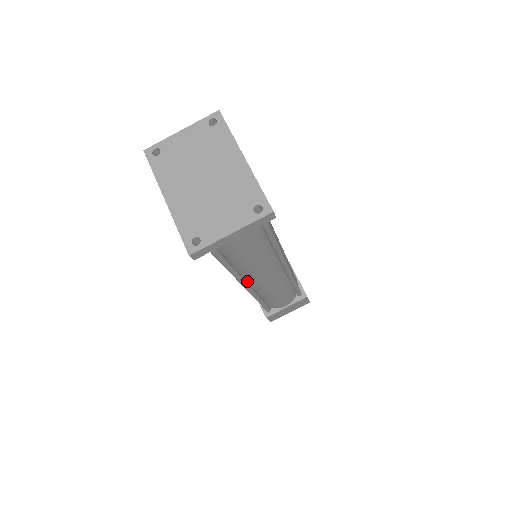
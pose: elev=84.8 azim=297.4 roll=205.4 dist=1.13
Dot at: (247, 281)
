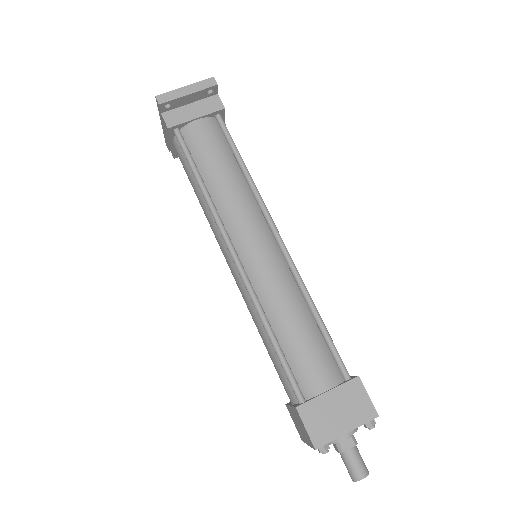
Dot at: (238, 256)
